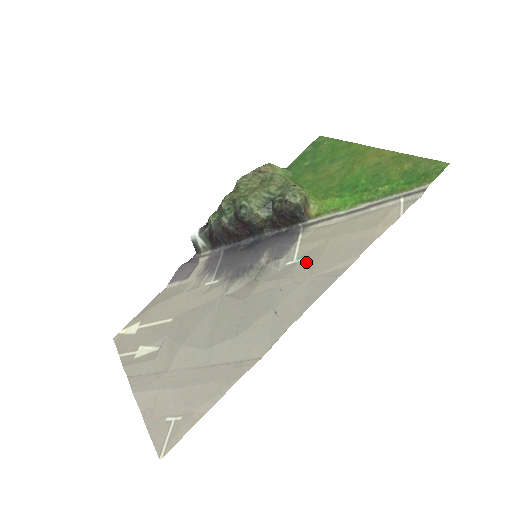
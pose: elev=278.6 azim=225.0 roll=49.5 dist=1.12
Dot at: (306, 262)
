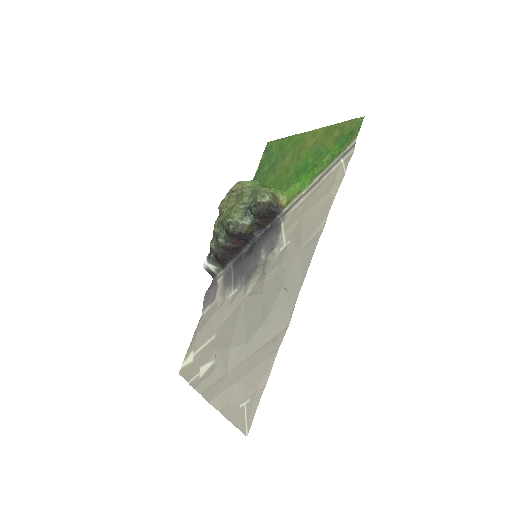
Dot at: (293, 241)
